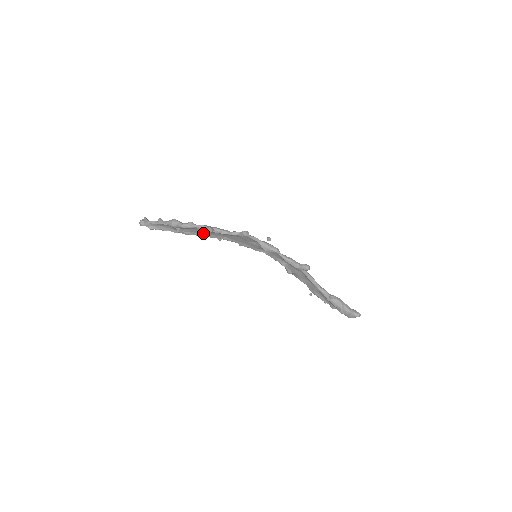
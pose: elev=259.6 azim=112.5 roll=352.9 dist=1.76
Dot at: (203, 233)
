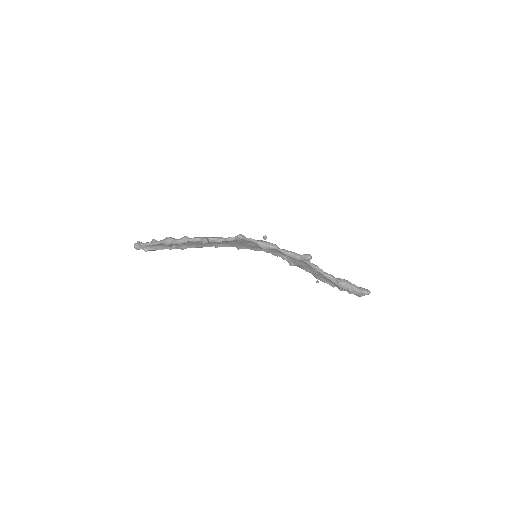
Dot at: (199, 244)
